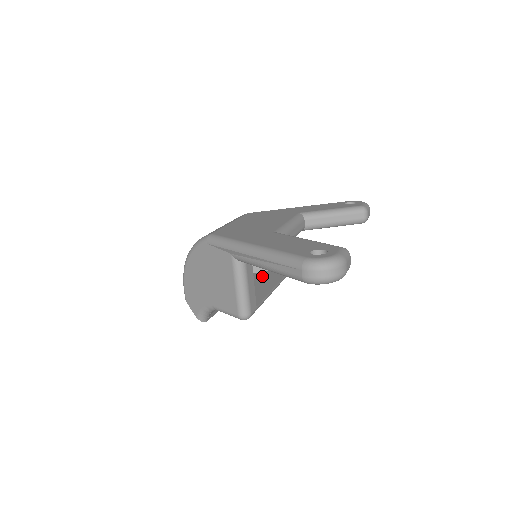
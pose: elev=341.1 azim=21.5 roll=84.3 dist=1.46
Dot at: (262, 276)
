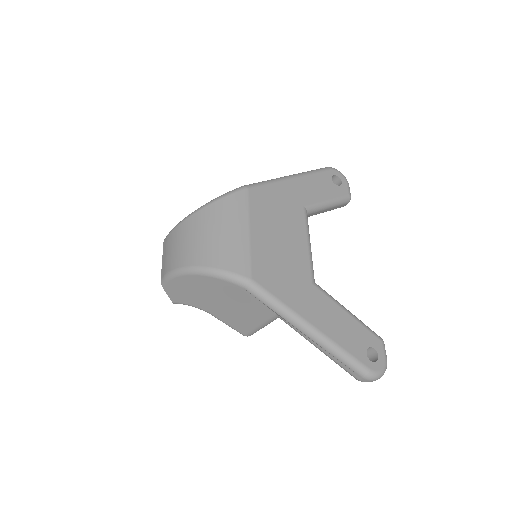
Dot at: occluded
